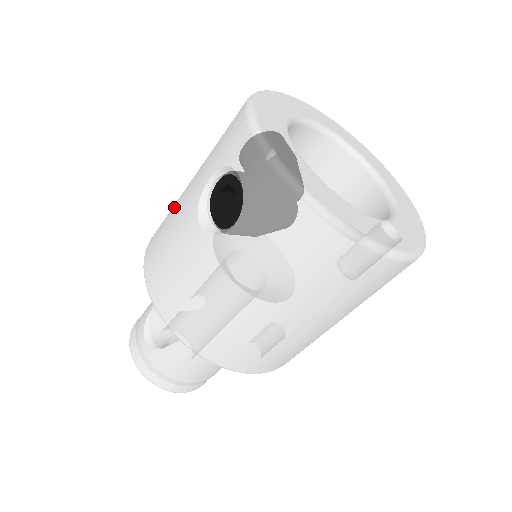
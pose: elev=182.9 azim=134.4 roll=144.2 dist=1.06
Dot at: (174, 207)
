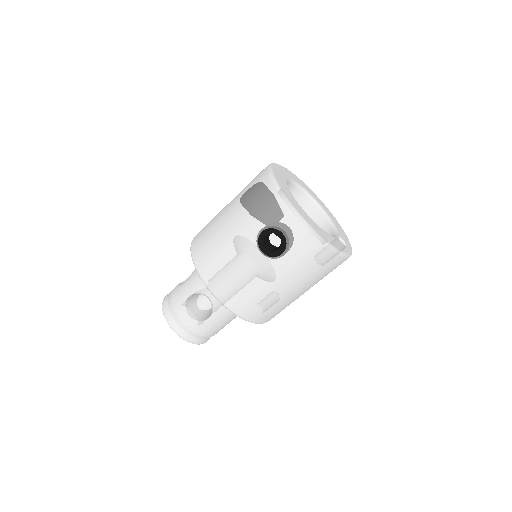
Dot at: (221, 241)
